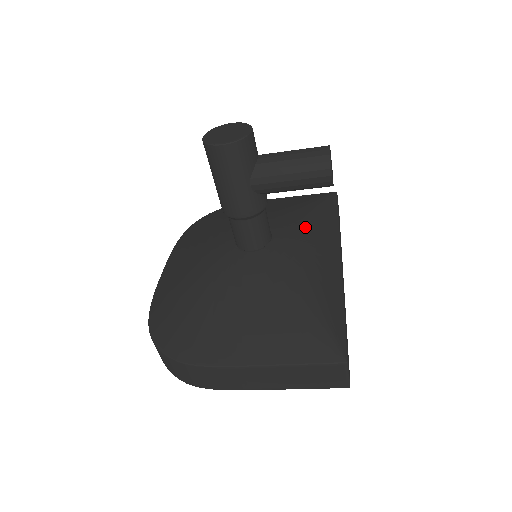
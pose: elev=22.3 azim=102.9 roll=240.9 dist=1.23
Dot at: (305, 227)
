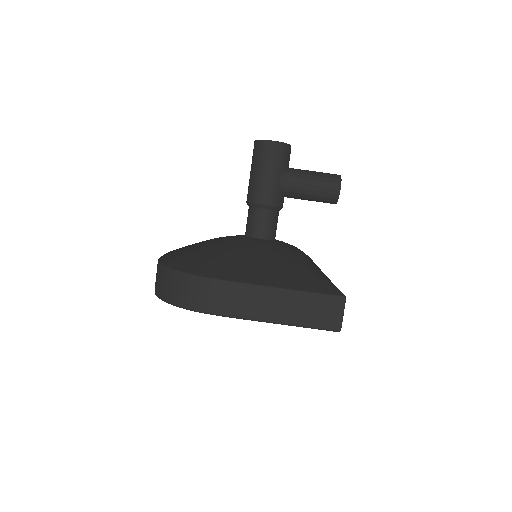
Dot at: occluded
